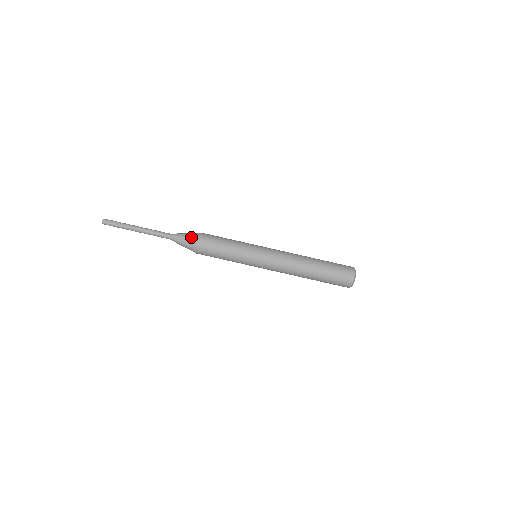
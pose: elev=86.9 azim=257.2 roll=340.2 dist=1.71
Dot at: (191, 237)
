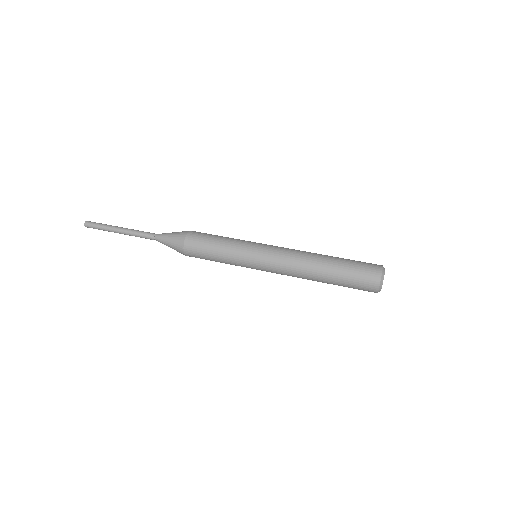
Dot at: occluded
